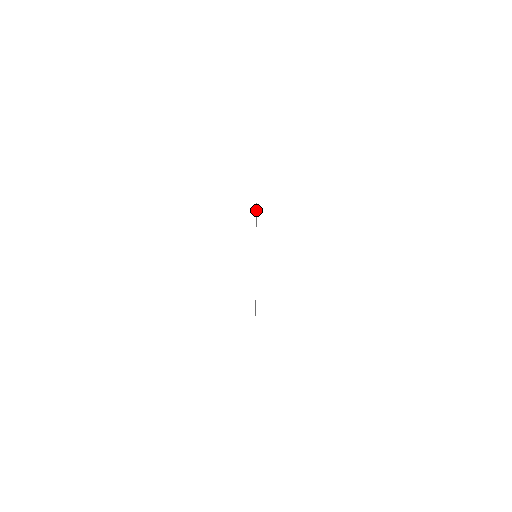
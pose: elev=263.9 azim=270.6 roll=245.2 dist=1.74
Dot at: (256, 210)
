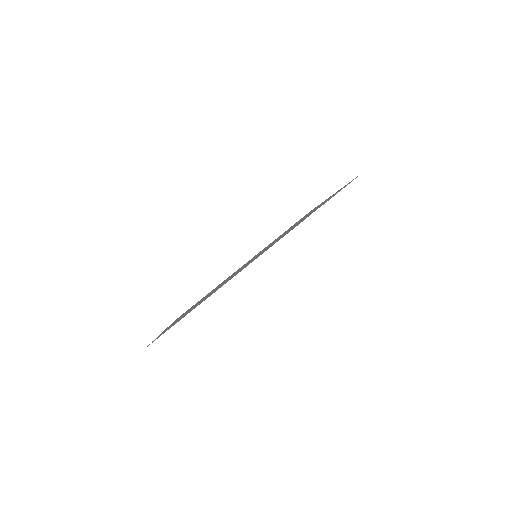
Dot at: occluded
